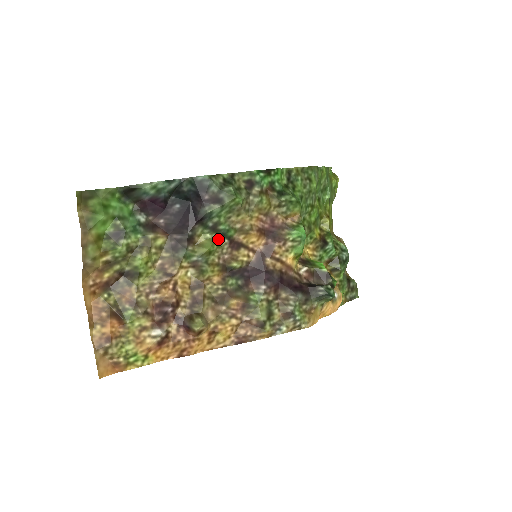
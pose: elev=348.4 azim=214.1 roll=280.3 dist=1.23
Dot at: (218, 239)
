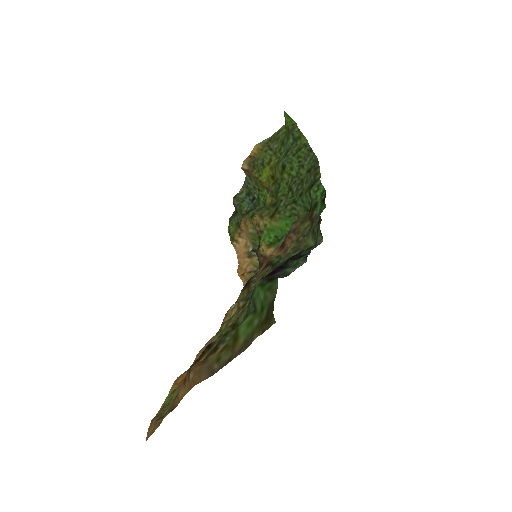
Dot at: occluded
